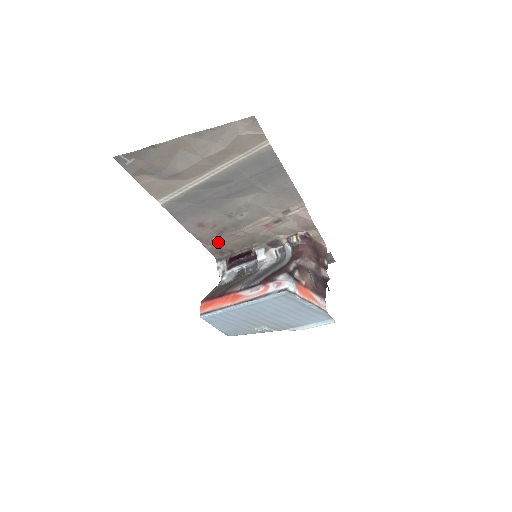
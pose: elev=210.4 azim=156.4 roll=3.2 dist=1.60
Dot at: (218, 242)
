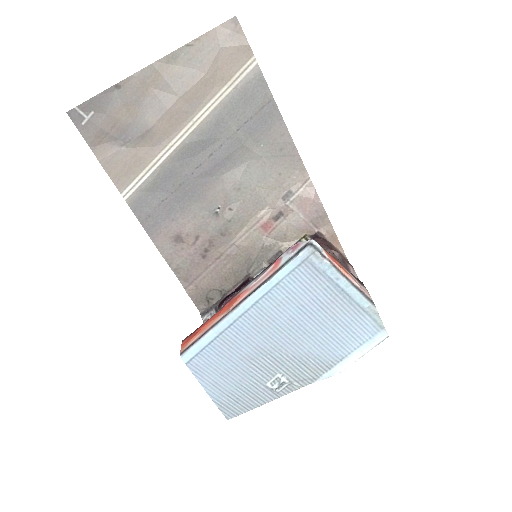
Dot at: (202, 275)
